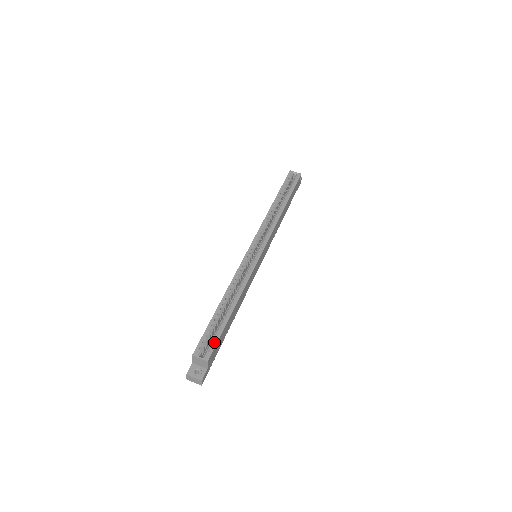
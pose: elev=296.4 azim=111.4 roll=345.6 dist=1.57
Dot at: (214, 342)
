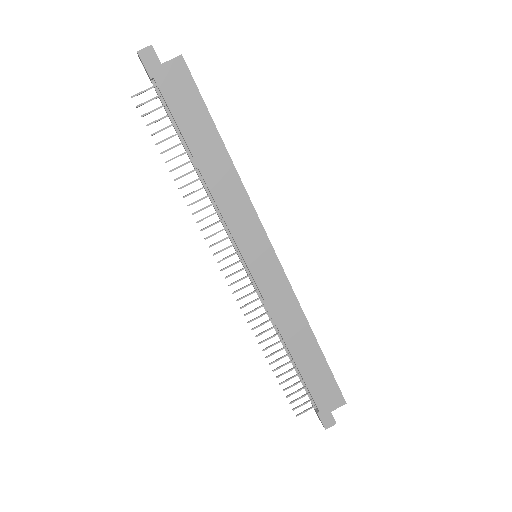
Dot at: (196, 85)
